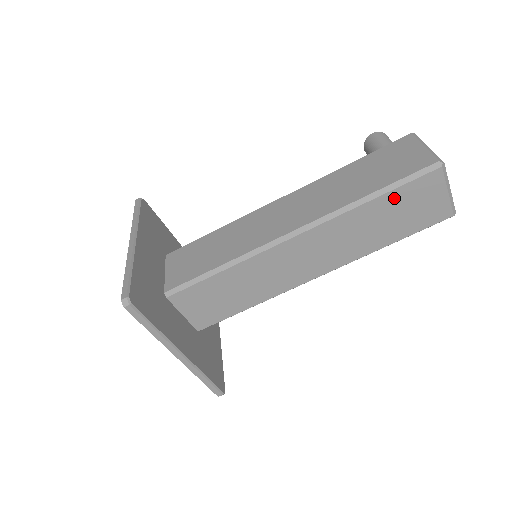
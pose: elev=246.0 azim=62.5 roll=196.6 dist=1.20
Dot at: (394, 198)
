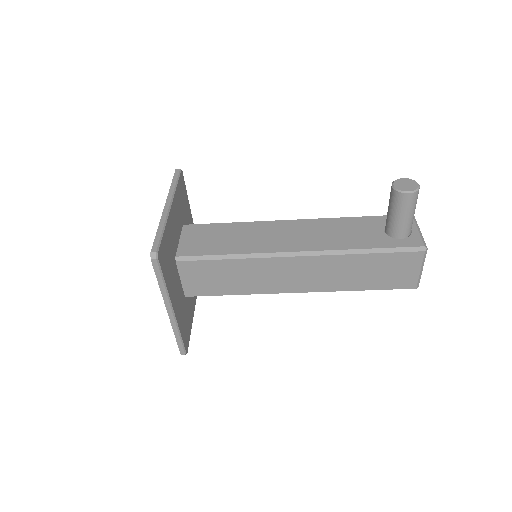
Dot at: occluded
